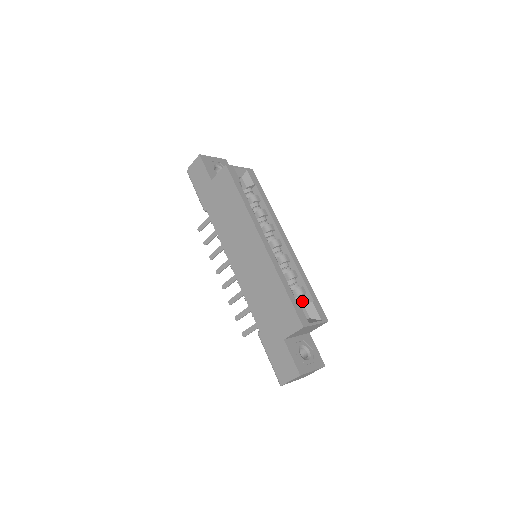
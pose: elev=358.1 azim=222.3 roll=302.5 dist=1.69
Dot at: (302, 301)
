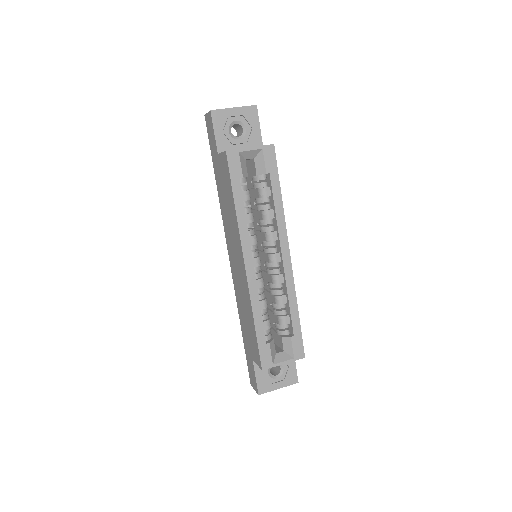
Dot at: occluded
